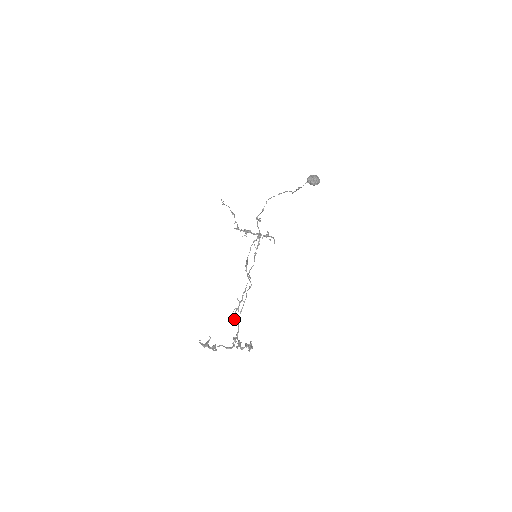
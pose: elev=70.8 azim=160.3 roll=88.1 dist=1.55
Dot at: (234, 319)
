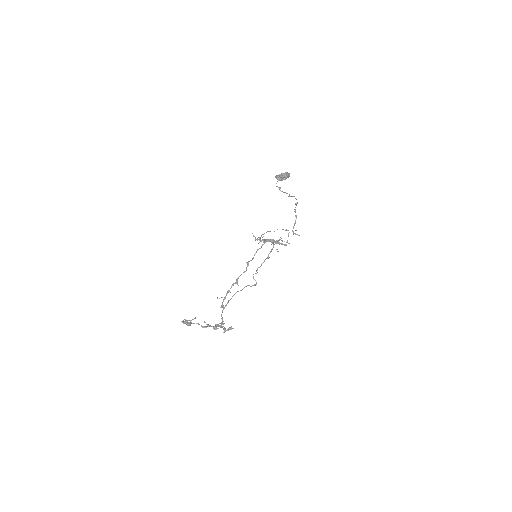
Dot at: (221, 306)
